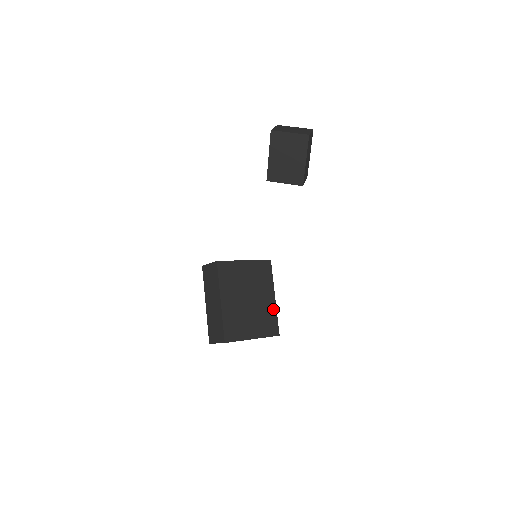
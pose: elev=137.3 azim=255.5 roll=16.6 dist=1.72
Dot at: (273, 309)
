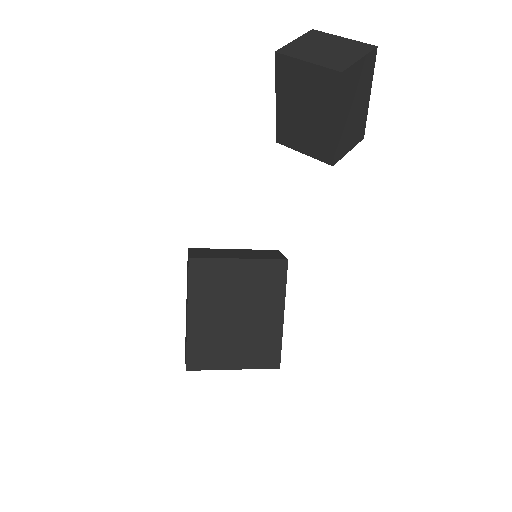
Dot at: (277, 332)
